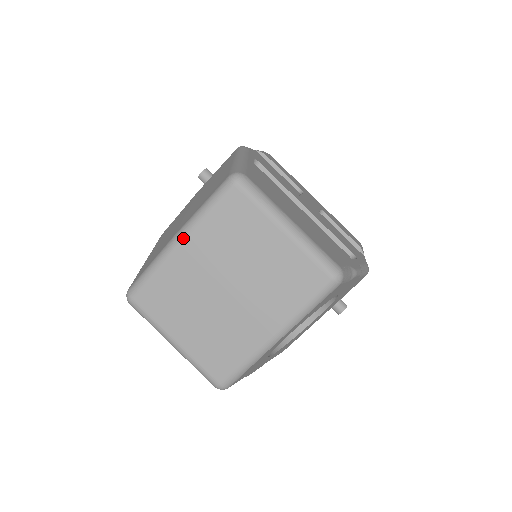
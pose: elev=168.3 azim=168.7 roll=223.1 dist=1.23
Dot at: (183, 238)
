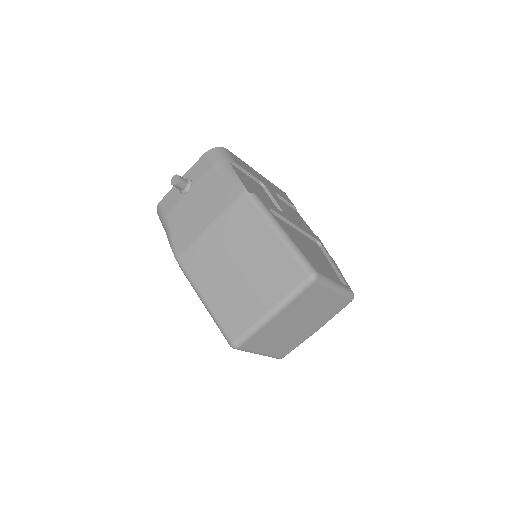
Dot at: (278, 313)
